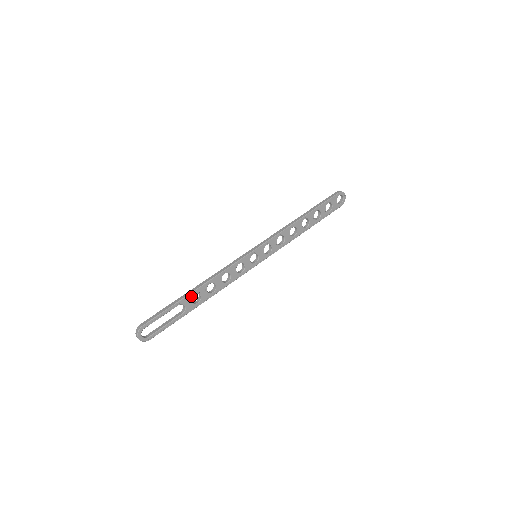
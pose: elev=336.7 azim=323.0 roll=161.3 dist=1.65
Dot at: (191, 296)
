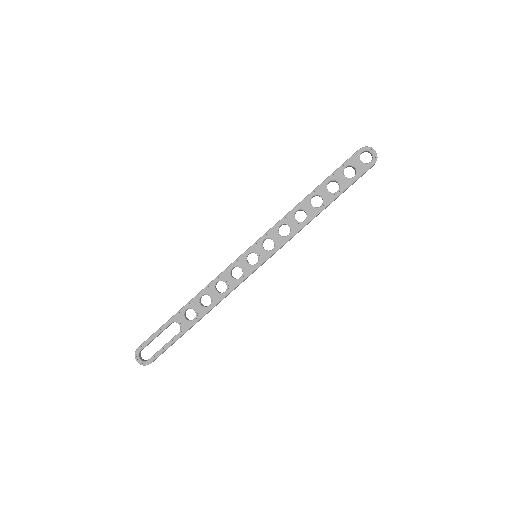
Dot at: (183, 312)
